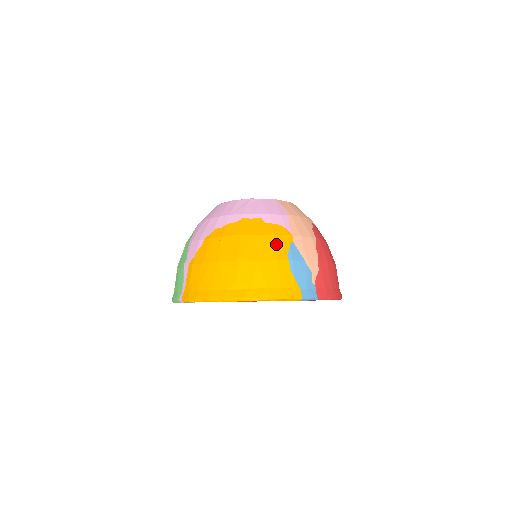
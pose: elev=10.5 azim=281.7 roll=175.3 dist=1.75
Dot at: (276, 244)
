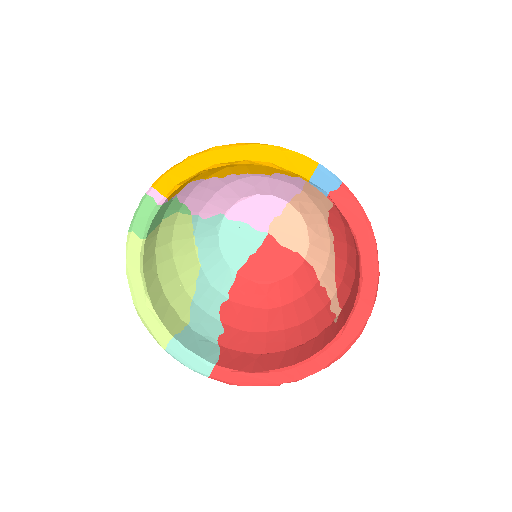
Dot at: occluded
